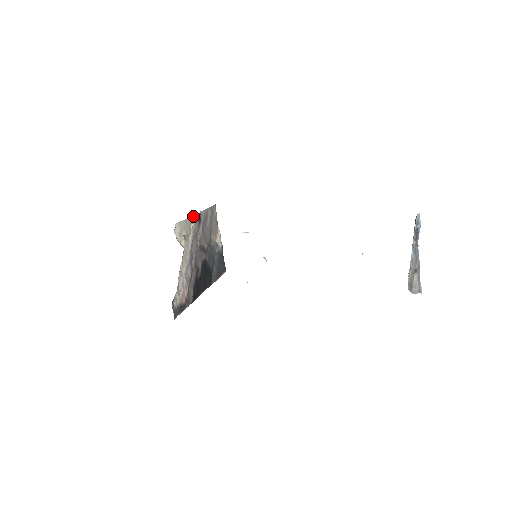
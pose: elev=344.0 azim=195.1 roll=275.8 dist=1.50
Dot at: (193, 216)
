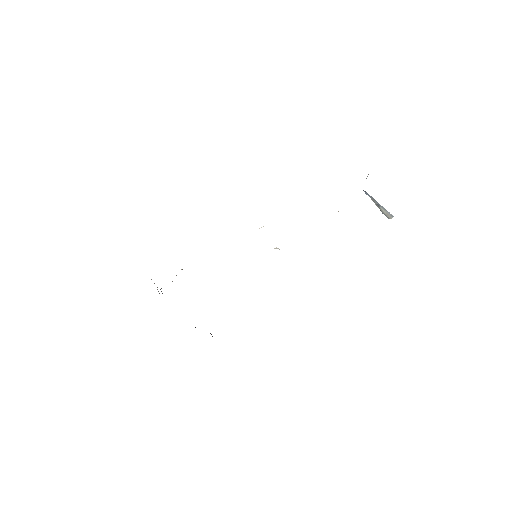
Dot at: occluded
